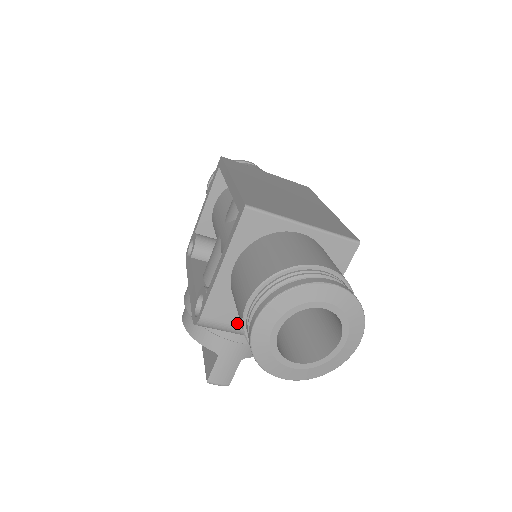
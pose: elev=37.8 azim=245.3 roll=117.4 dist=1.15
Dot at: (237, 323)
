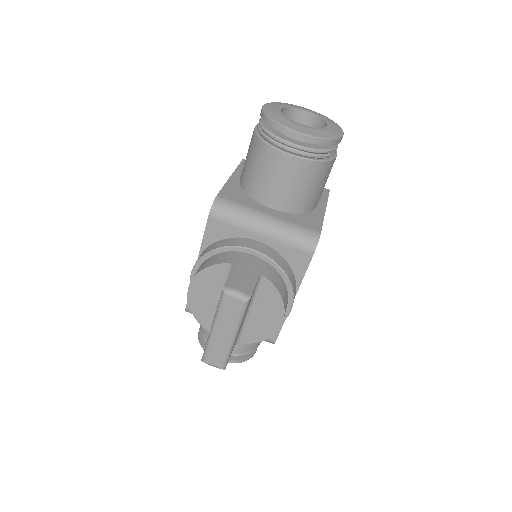
Dot at: (250, 206)
